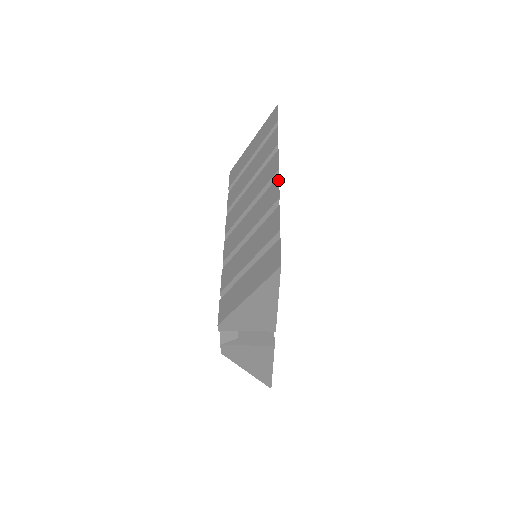
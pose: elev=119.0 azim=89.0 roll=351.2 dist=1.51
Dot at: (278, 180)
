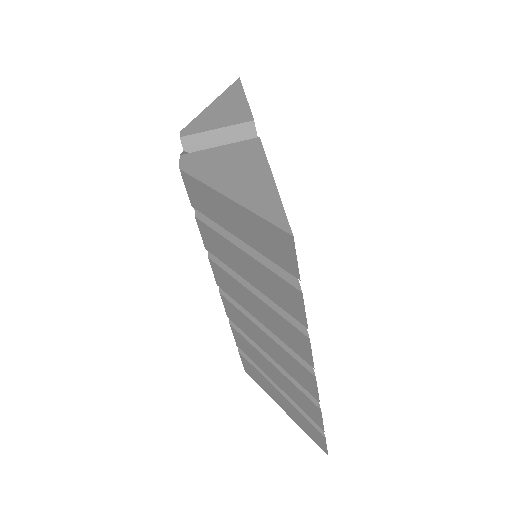
Dot at: (315, 382)
